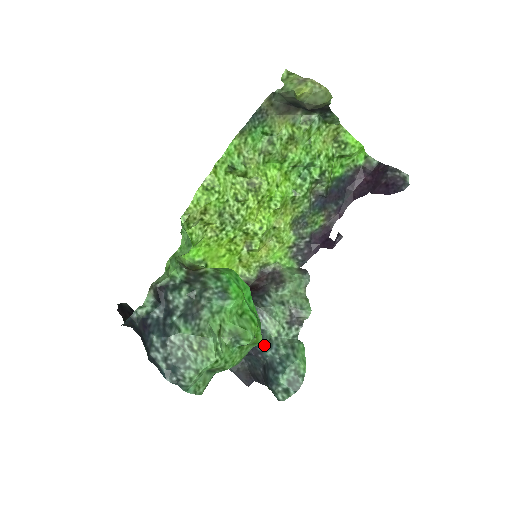
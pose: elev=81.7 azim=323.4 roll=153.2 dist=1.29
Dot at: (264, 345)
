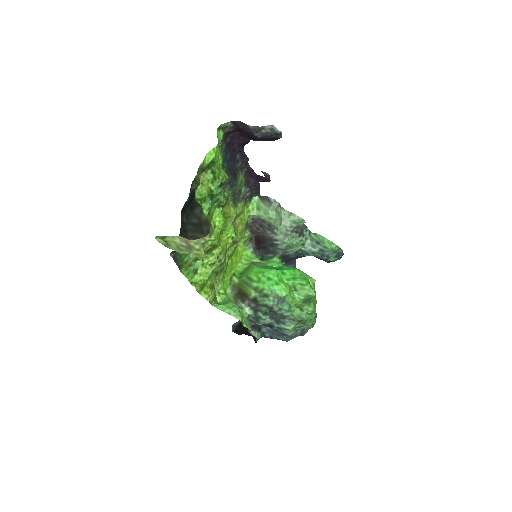
Dot at: (303, 255)
